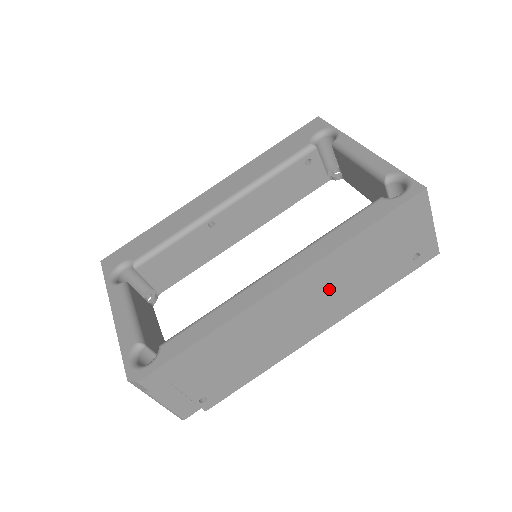
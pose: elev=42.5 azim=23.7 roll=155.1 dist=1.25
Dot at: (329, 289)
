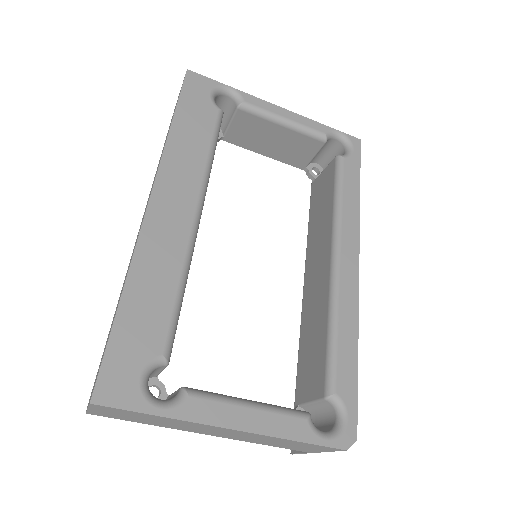
Dot at: occluded
